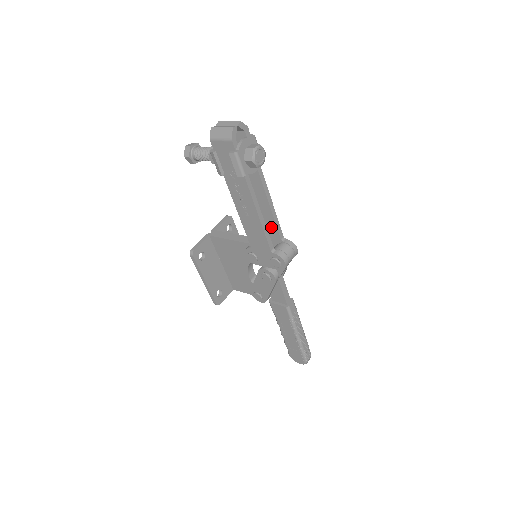
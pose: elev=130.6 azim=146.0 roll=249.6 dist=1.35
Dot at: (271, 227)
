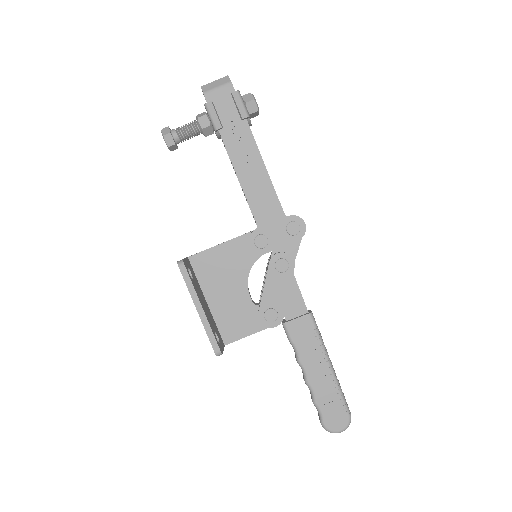
Dot at: occluded
